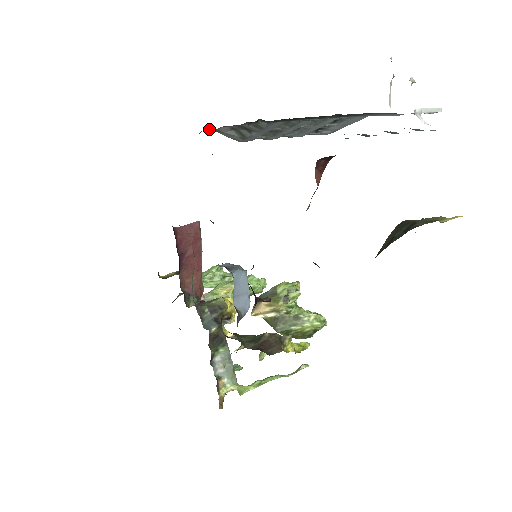
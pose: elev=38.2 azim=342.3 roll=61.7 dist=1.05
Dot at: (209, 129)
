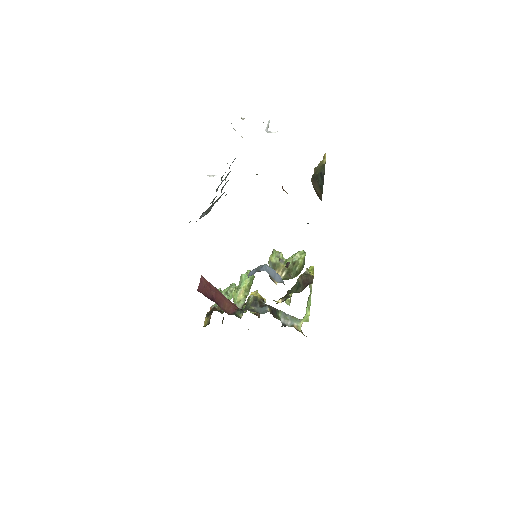
Dot at: occluded
